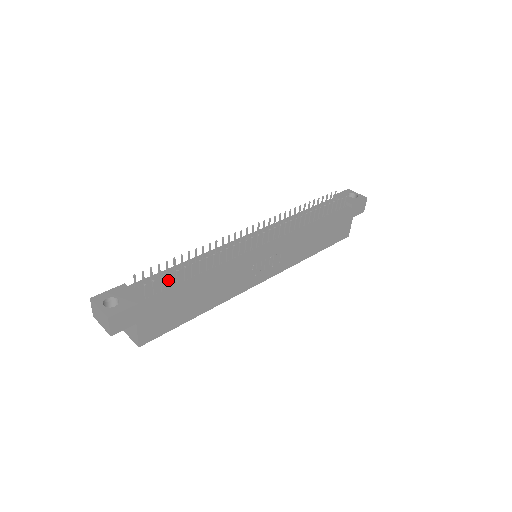
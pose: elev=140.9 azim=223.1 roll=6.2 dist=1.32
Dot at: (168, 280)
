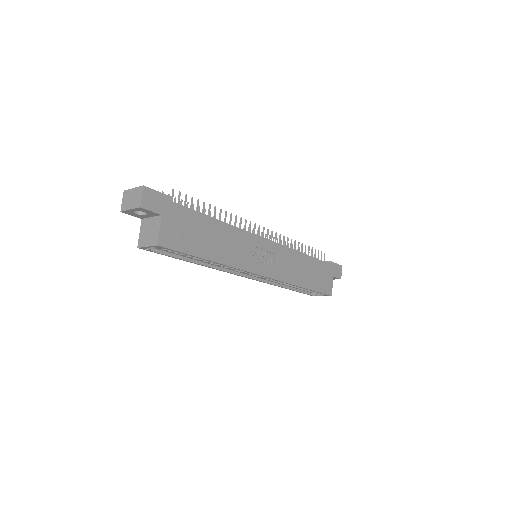
Dot at: occluded
